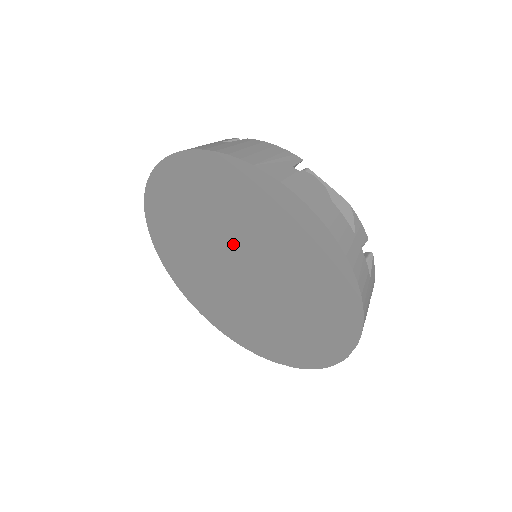
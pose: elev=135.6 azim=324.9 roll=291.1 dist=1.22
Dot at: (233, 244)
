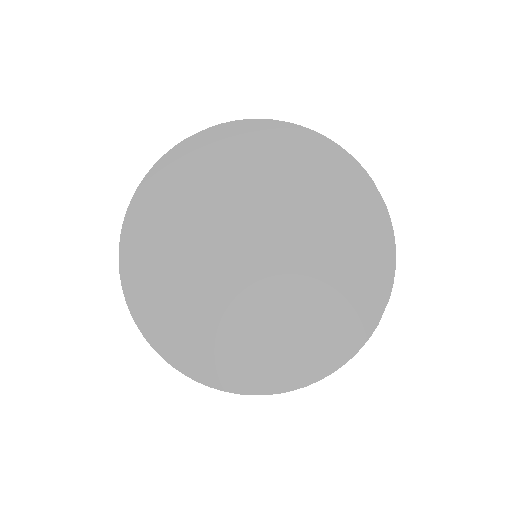
Dot at: (227, 232)
